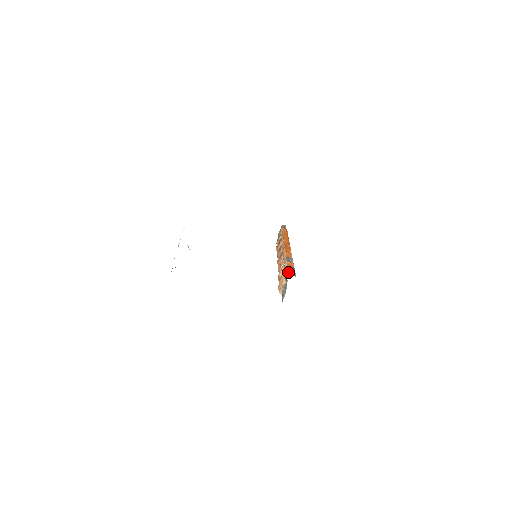
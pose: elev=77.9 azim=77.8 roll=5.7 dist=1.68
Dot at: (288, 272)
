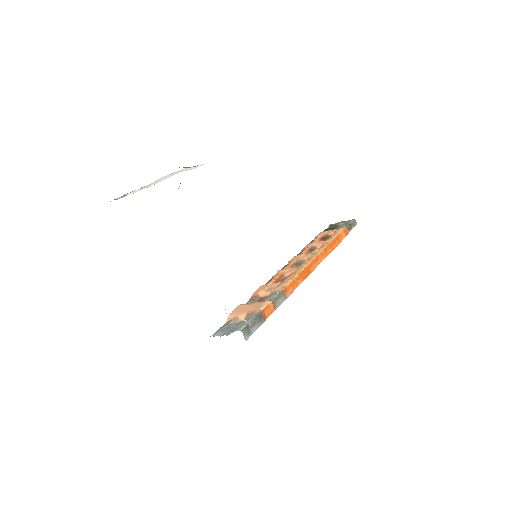
Dot at: (247, 325)
